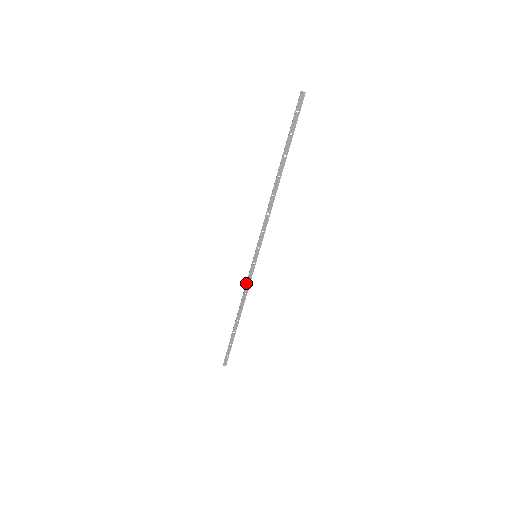
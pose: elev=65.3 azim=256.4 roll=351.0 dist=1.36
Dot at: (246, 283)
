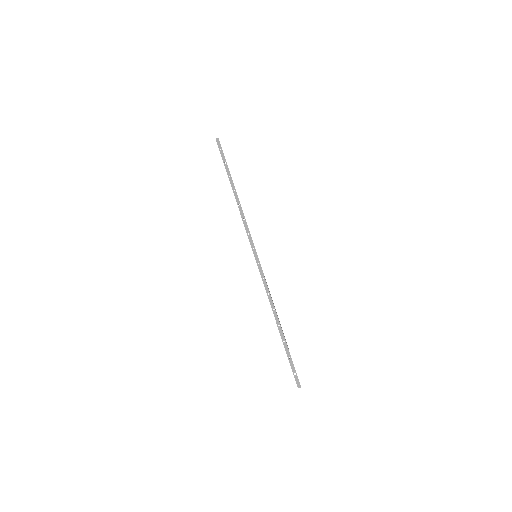
Dot at: occluded
